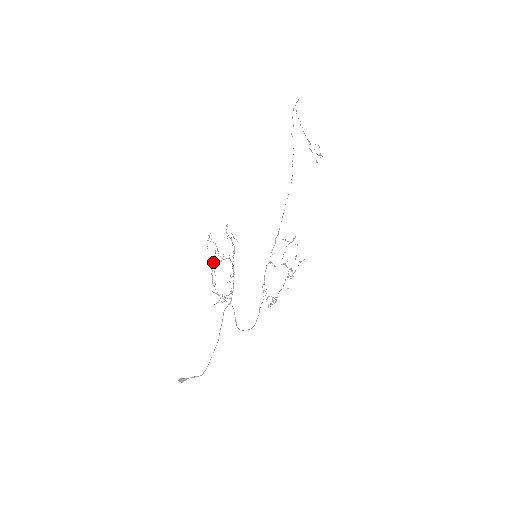
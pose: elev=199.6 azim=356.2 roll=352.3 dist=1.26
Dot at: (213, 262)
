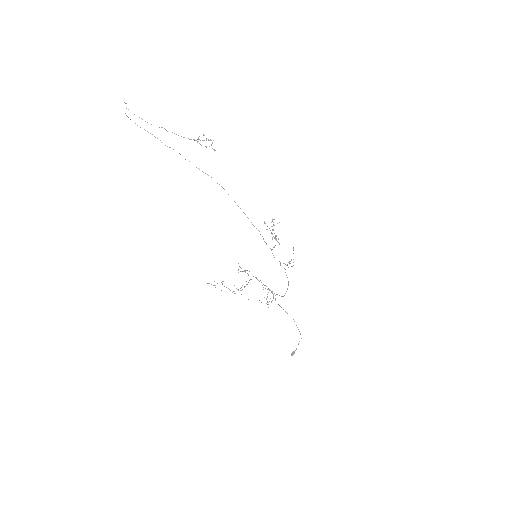
Dot at: occluded
